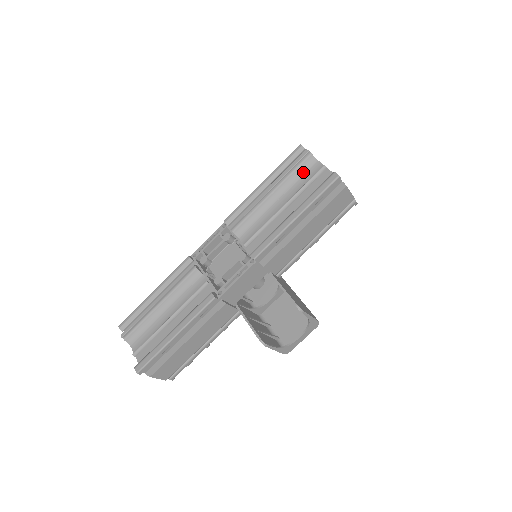
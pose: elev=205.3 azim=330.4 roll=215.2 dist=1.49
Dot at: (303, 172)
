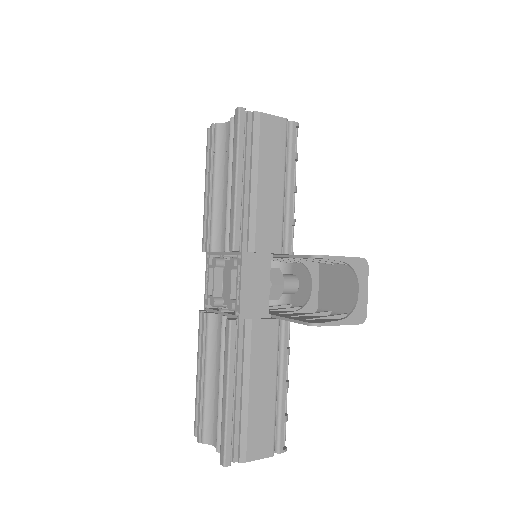
Dot at: (223, 144)
